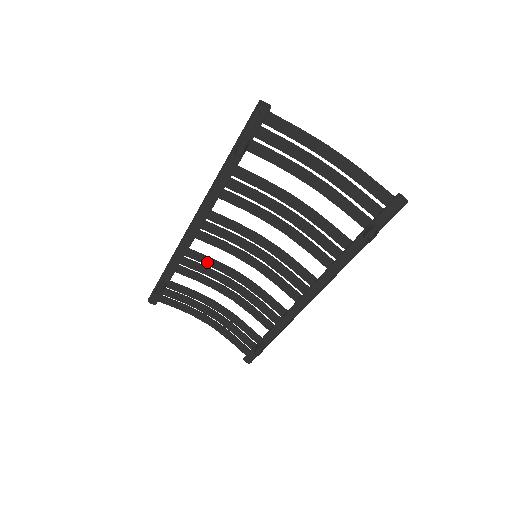
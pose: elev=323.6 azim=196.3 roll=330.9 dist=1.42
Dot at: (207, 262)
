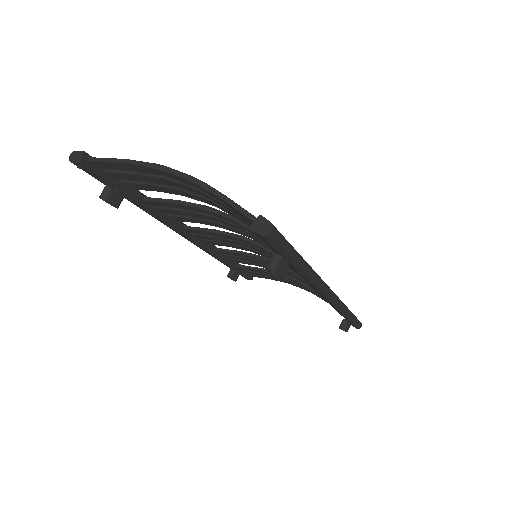
Dot at: (240, 255)
